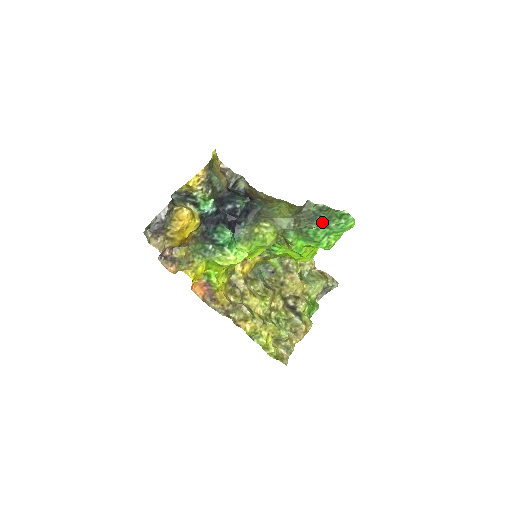
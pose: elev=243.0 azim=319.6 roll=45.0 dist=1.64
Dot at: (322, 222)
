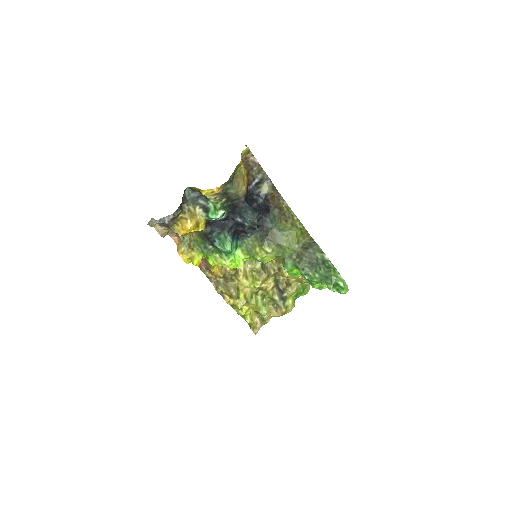
Dot at: (318, 276)
